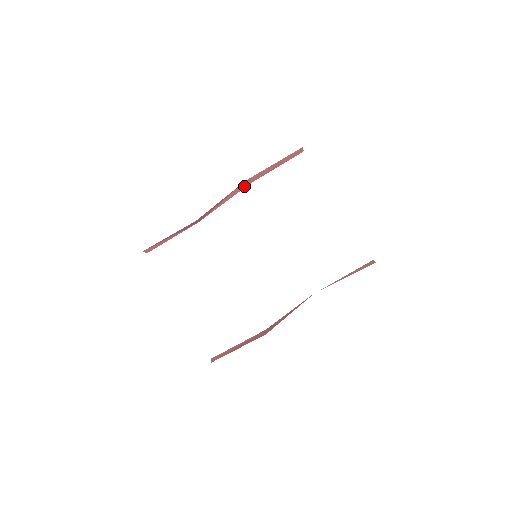
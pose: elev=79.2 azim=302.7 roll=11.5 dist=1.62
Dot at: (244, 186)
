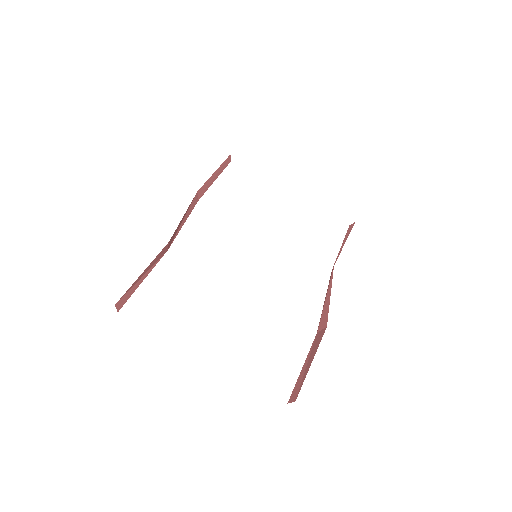
Dot at: (195, 202)
